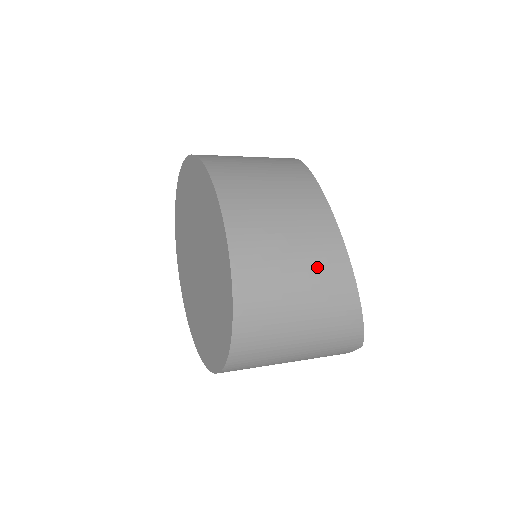
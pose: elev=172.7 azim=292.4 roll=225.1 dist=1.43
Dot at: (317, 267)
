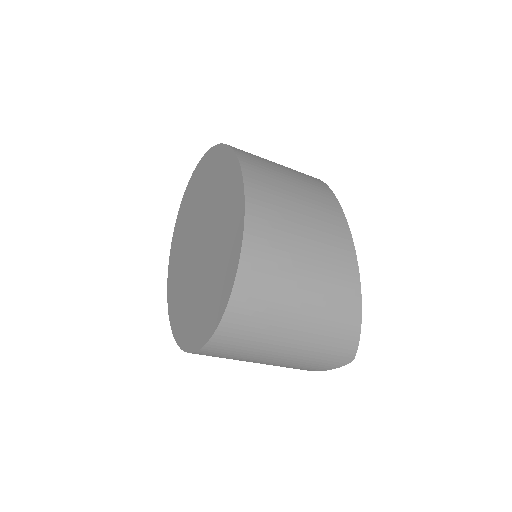
Dot at: (326, 253)
